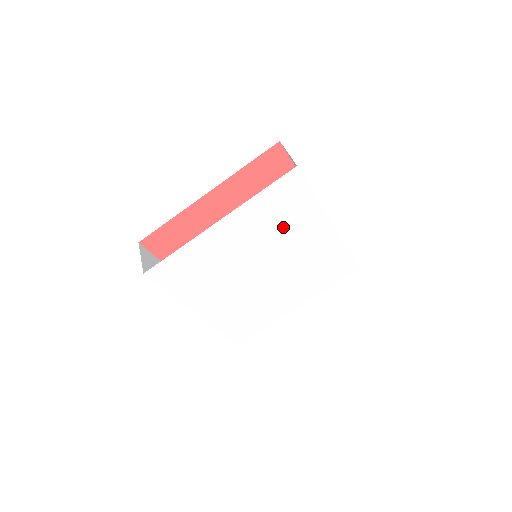
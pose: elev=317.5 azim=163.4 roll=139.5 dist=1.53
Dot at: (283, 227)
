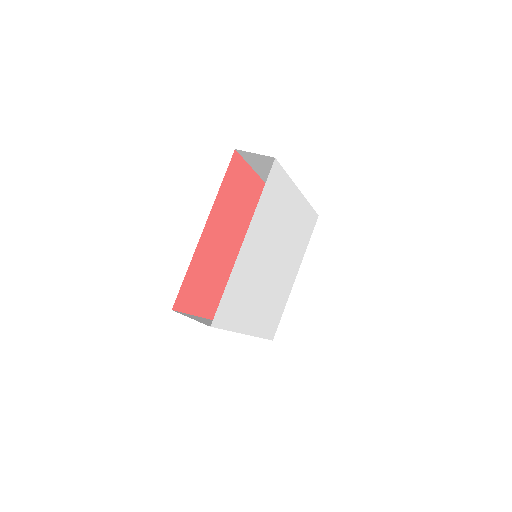
Dot at: (277, 215)
